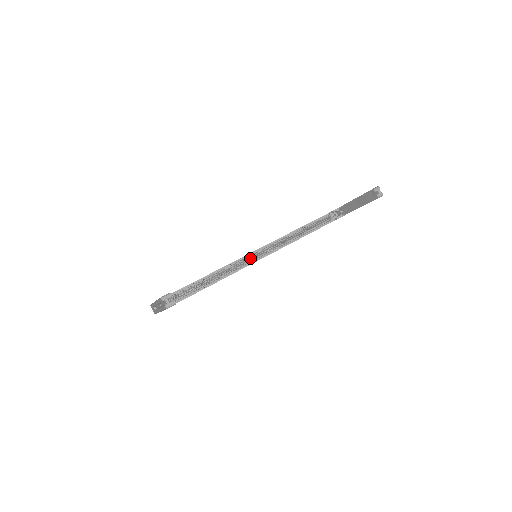
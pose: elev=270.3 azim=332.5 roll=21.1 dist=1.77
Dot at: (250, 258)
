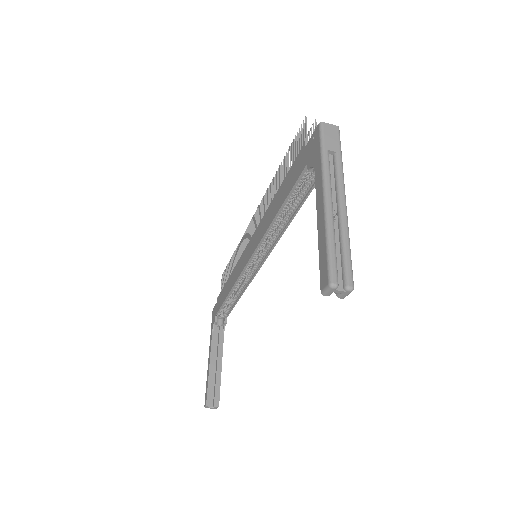
Dot at: occluded
